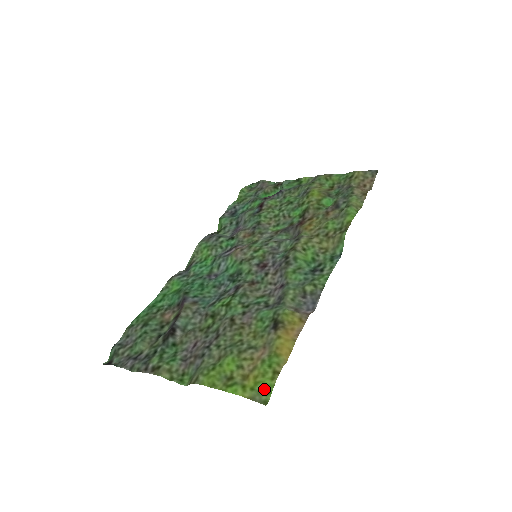
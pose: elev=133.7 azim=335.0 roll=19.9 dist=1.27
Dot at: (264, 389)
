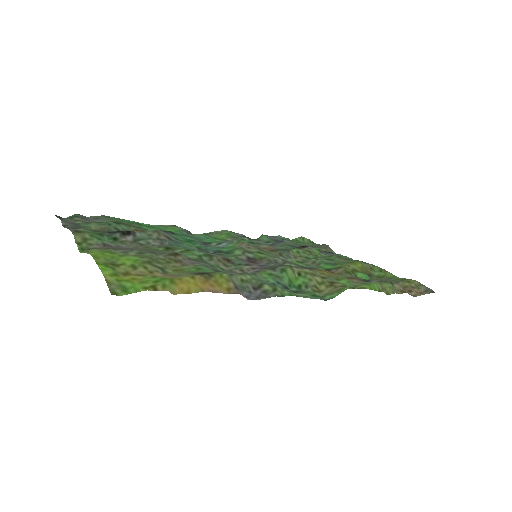
Dot at: (128, 287)
